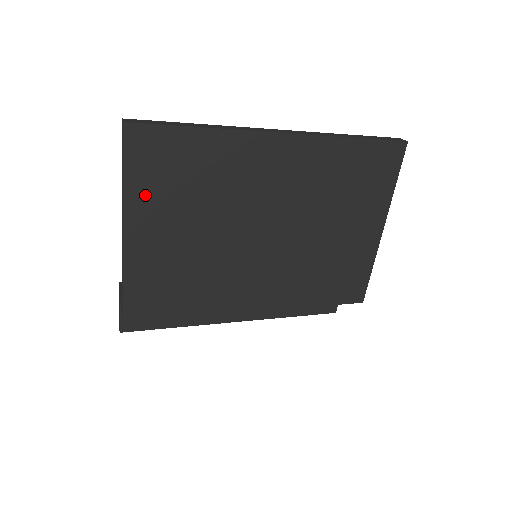
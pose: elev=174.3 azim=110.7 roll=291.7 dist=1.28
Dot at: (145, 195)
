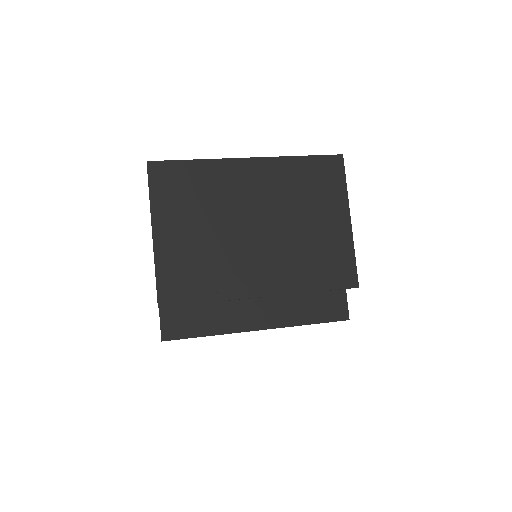
Dot at: (164, 205)
